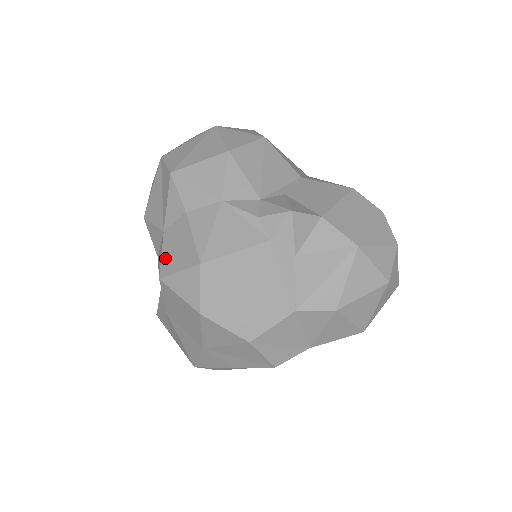
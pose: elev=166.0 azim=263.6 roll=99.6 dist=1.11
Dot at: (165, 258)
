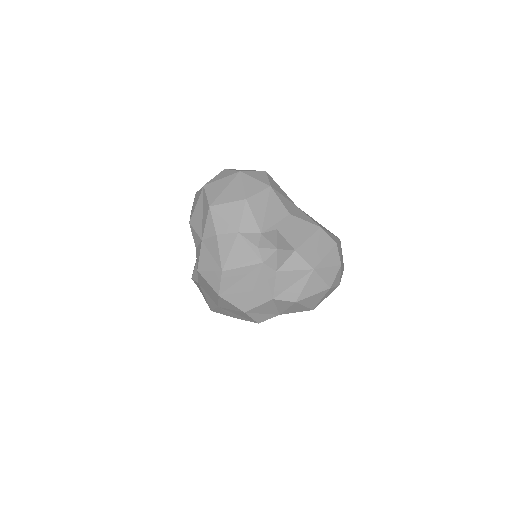
Dot at: (202, 259)
